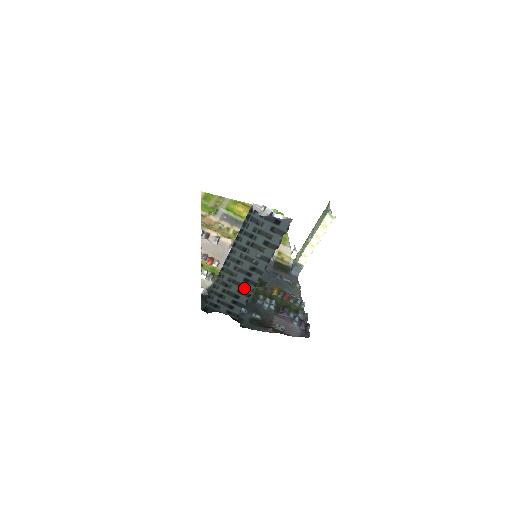
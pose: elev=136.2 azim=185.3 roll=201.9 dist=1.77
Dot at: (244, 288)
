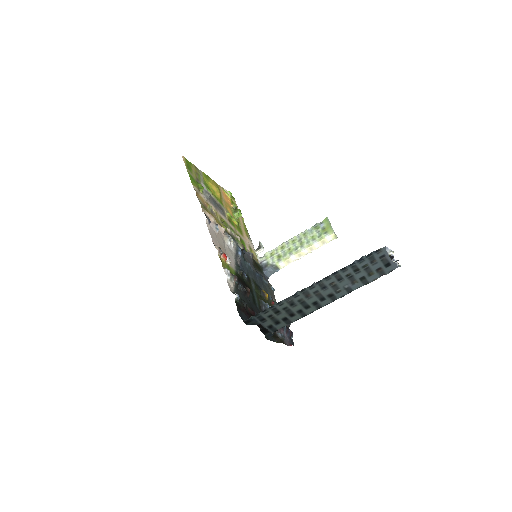
Dot at: (306, 309)
